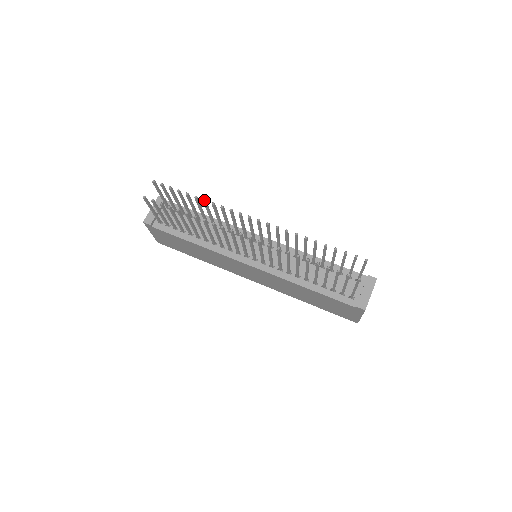
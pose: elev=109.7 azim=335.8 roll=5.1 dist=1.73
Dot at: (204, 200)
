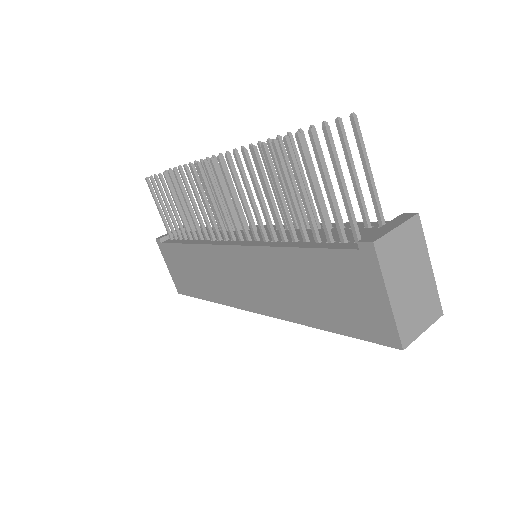
Dot at: (195, 161)
